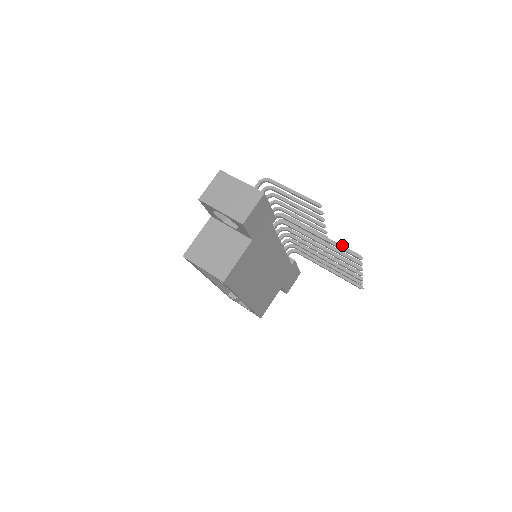
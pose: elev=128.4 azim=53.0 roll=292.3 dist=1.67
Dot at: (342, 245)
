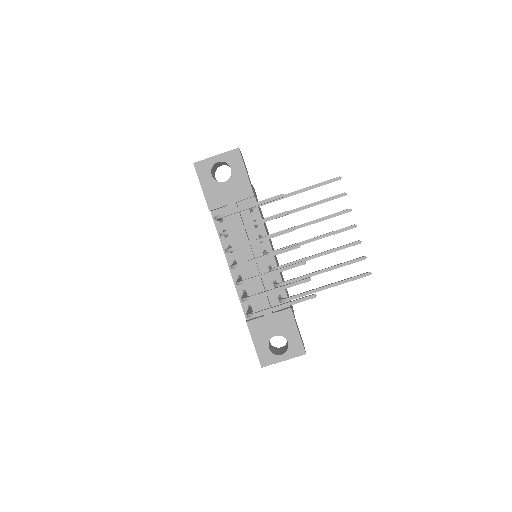
Dot at: occluded
